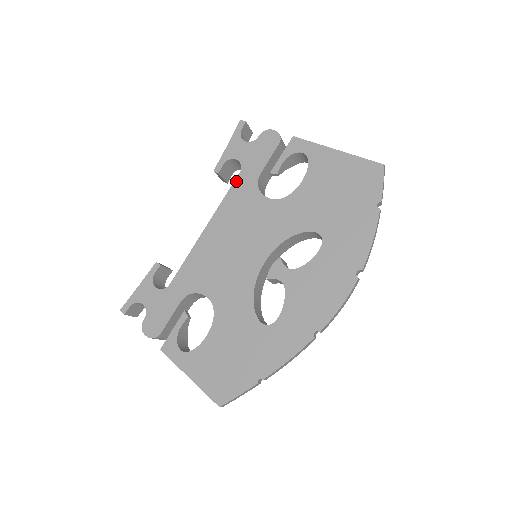
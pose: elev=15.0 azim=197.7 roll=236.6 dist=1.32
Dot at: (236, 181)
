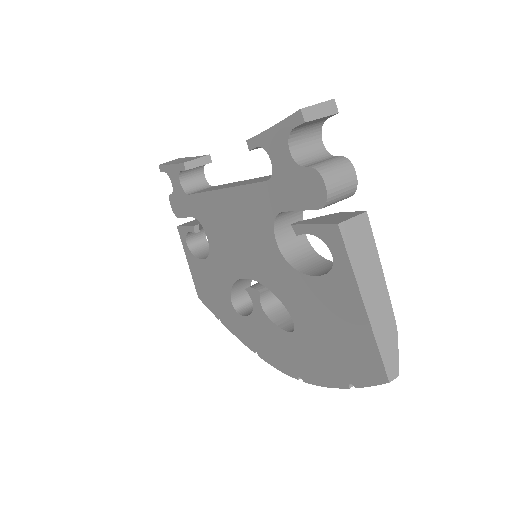
Dot at: (260, 185)
